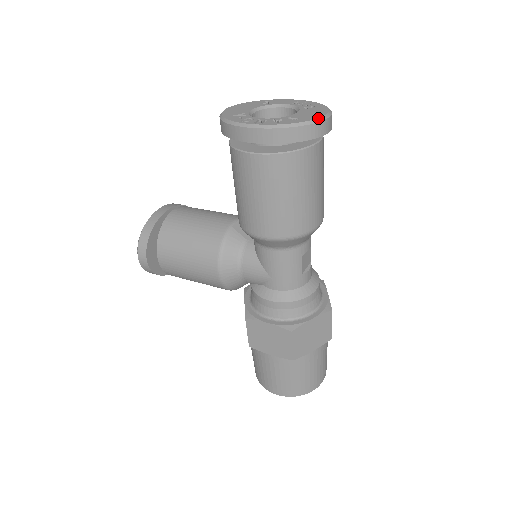
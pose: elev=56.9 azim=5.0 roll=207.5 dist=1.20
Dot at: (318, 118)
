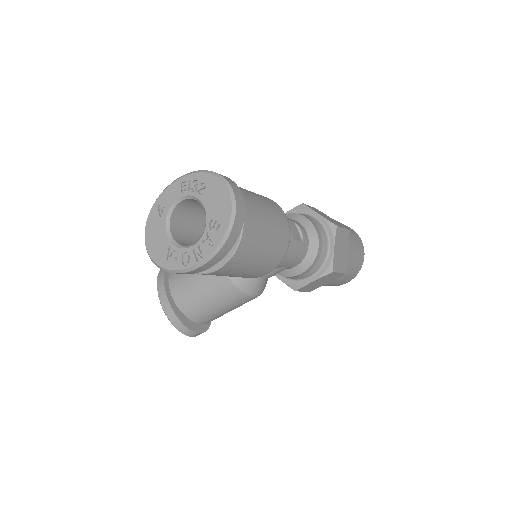
Dot at: (232, 208)
